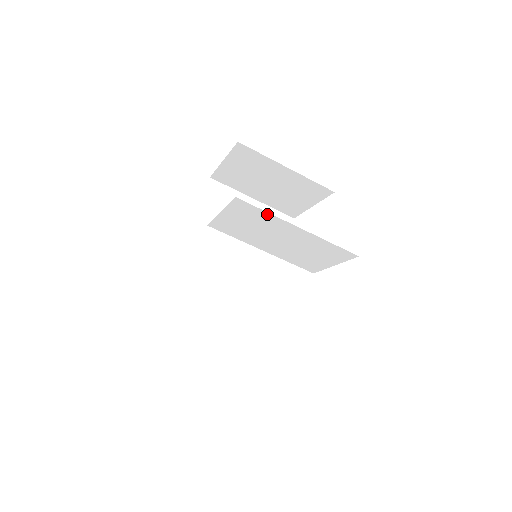
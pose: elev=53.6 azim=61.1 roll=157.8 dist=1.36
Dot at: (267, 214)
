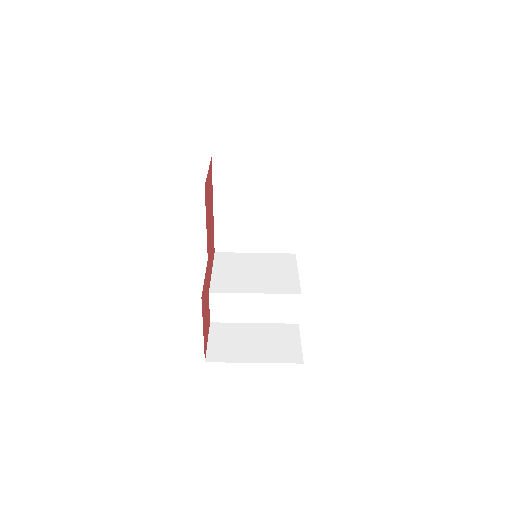
Dot at: occluded
